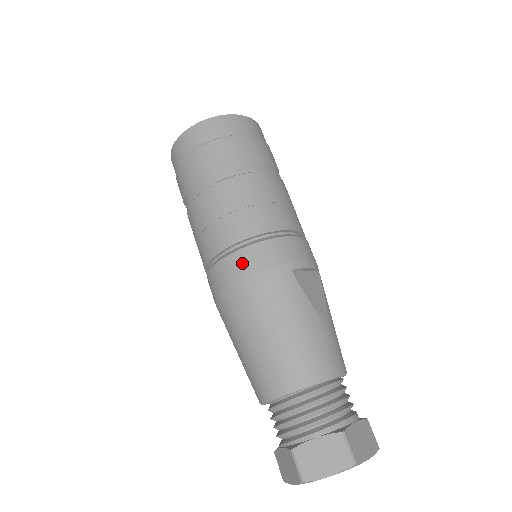
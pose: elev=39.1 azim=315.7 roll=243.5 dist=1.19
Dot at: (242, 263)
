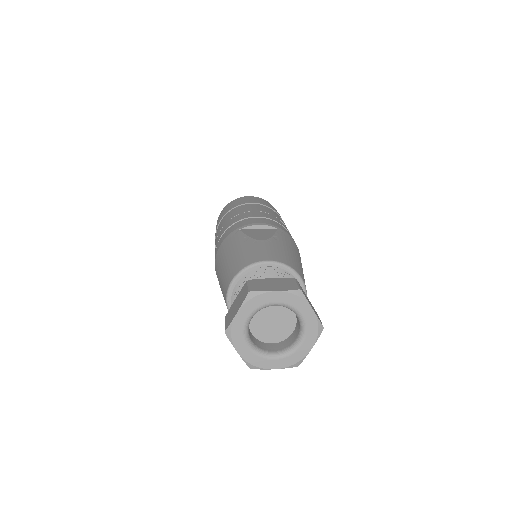
Dot at: (217, 248)
